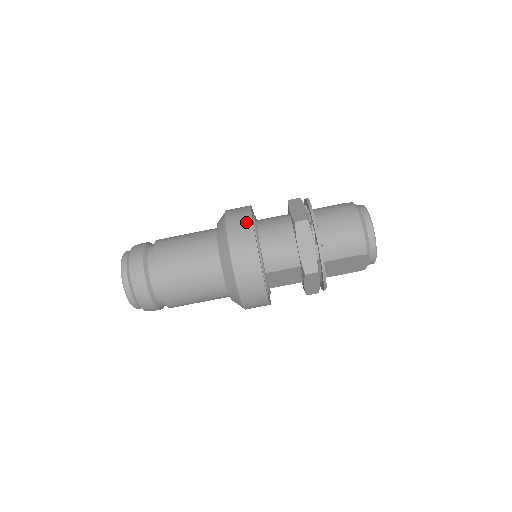
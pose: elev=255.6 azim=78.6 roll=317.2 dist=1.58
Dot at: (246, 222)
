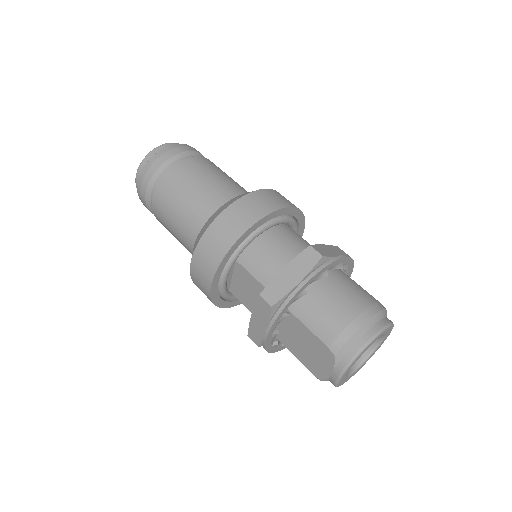
Dot at: (276, 203)
